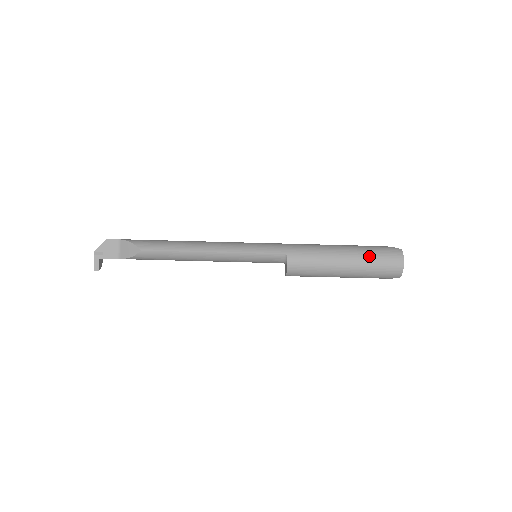
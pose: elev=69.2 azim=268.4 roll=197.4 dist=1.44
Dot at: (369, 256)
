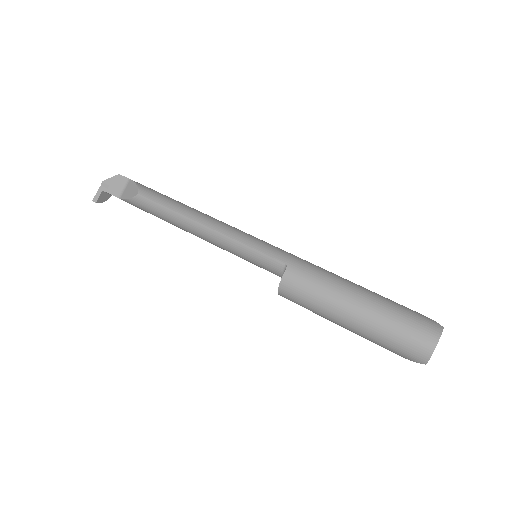
Dot at: (391, 313)
